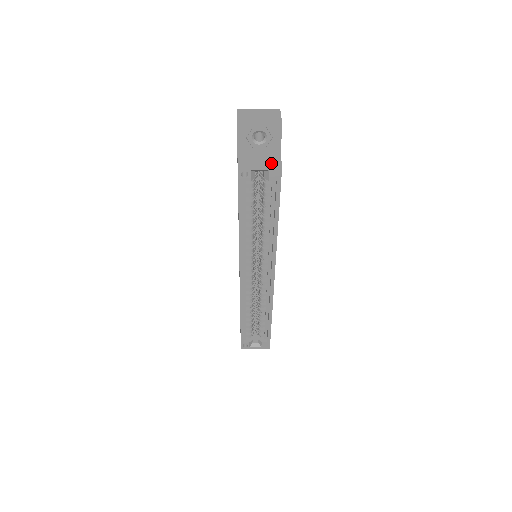
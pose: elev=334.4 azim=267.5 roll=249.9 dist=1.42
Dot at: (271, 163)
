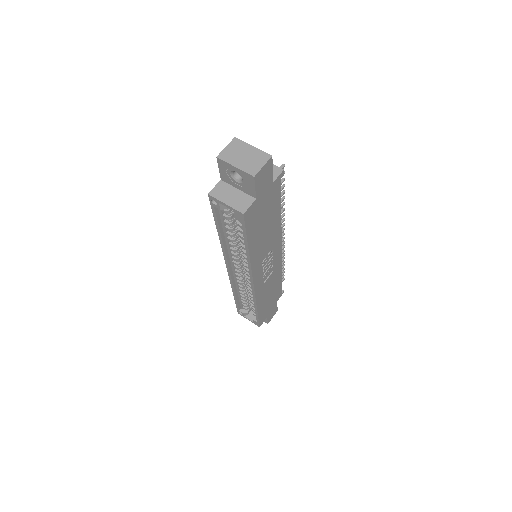
Dot at: (237, 205)
